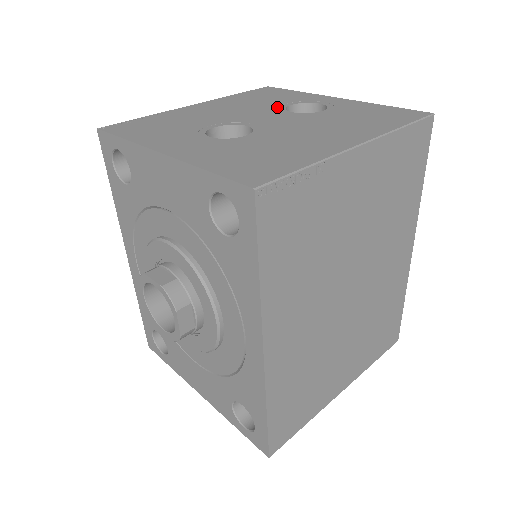
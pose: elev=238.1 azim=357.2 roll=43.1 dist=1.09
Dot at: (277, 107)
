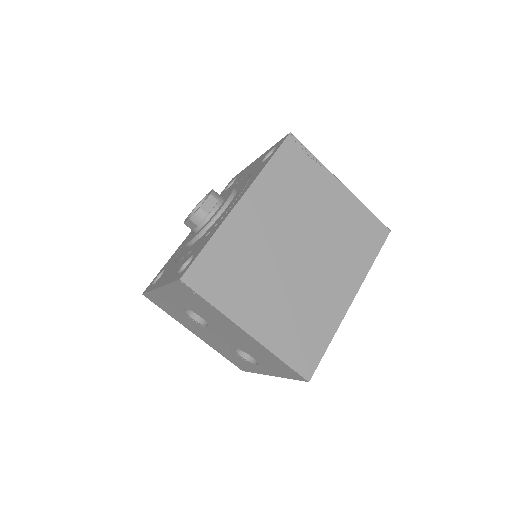
Dot at: occluded
